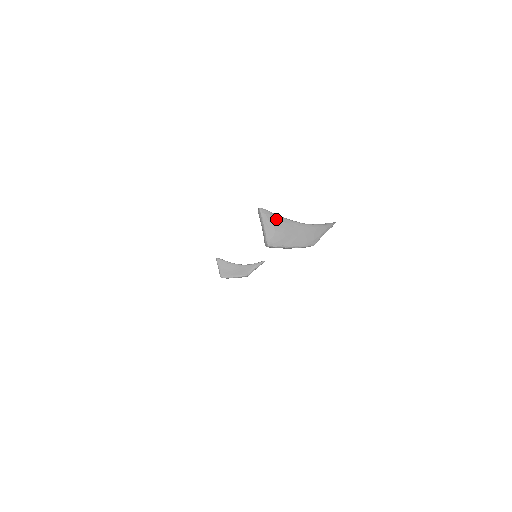
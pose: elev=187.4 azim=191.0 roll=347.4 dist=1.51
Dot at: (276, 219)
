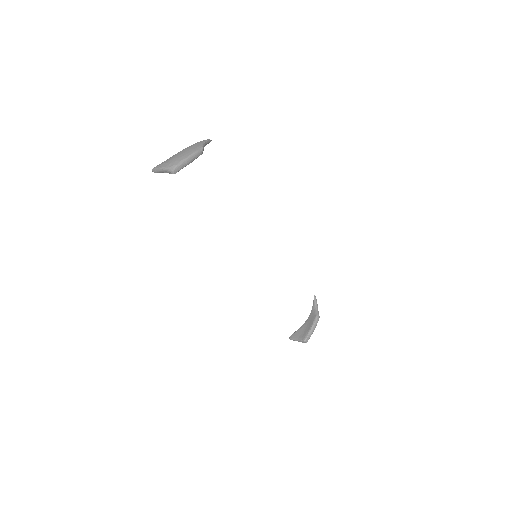
Dot at: (164, 162)
